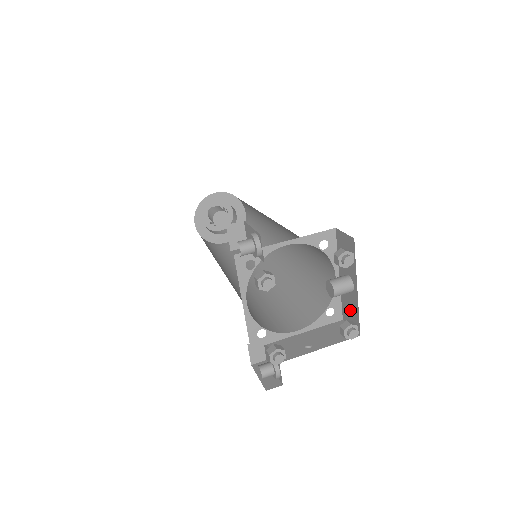
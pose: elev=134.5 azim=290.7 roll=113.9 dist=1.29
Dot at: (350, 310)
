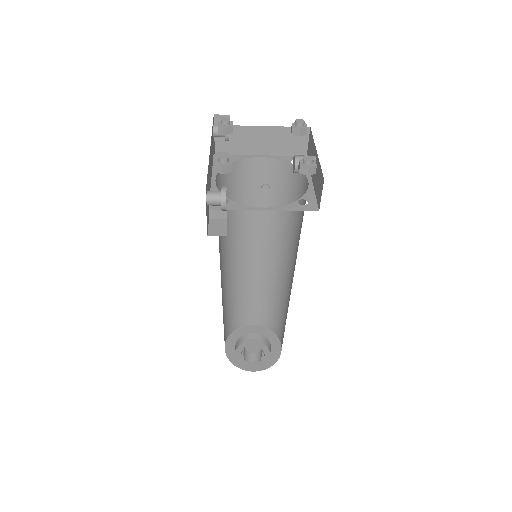
Dot at: (318, 183)
